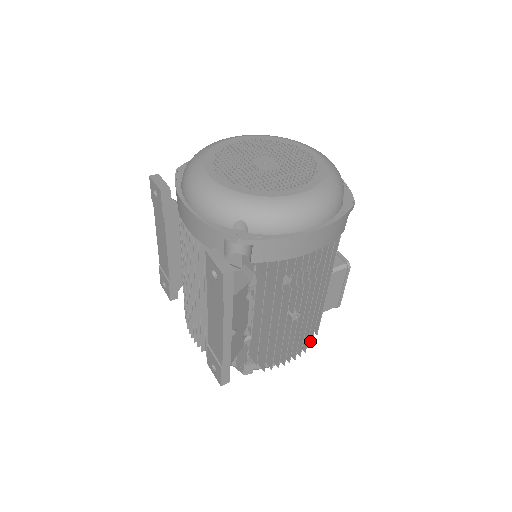
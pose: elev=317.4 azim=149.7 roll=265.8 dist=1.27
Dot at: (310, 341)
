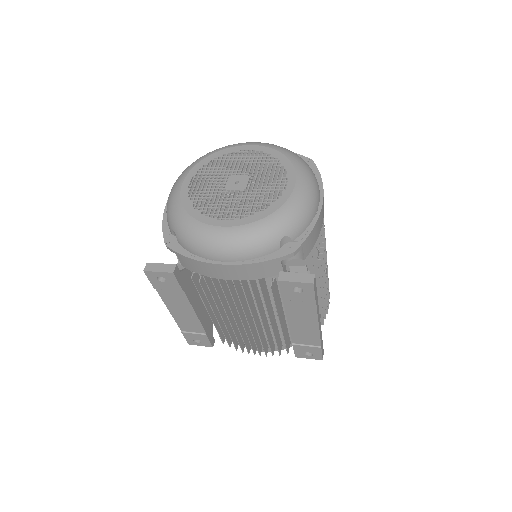
Dot at: occluded
